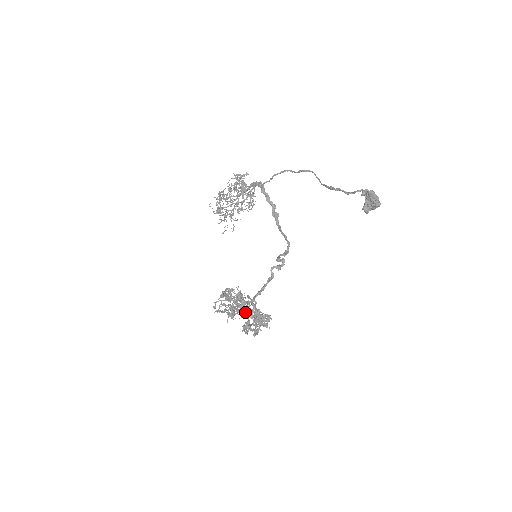
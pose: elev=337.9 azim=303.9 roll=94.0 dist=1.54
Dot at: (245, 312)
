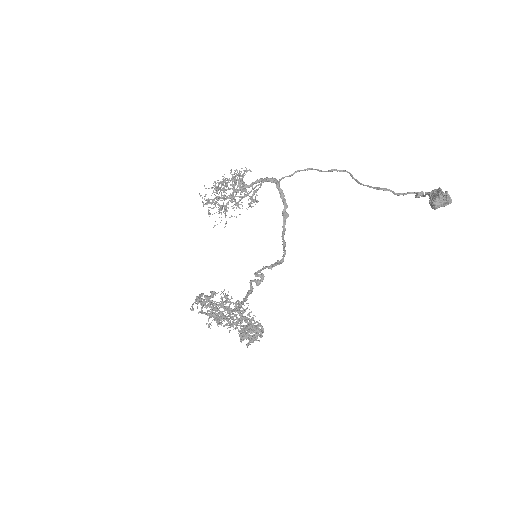
Dot at: (228, 321)
